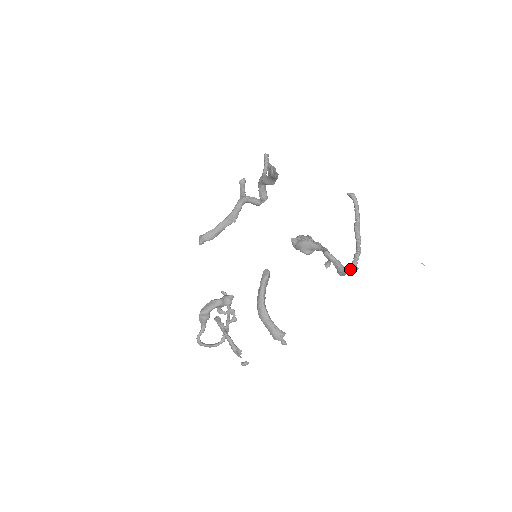
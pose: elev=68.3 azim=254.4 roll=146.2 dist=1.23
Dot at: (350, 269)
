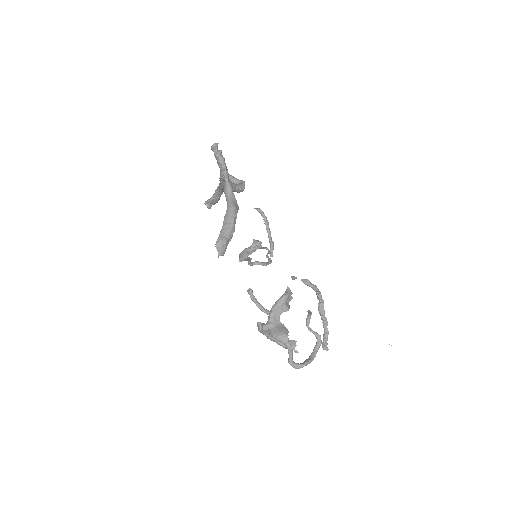
Dot at: (322, 347)
